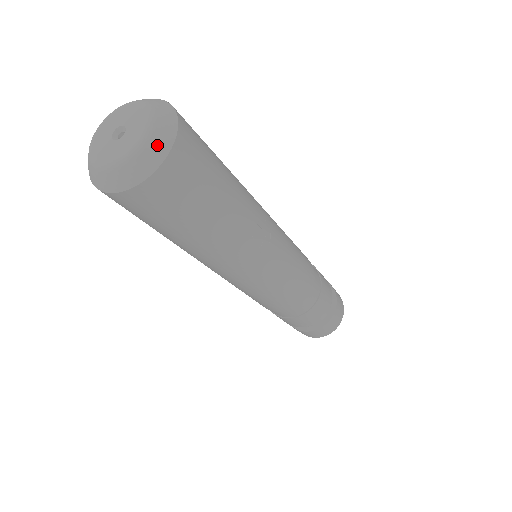
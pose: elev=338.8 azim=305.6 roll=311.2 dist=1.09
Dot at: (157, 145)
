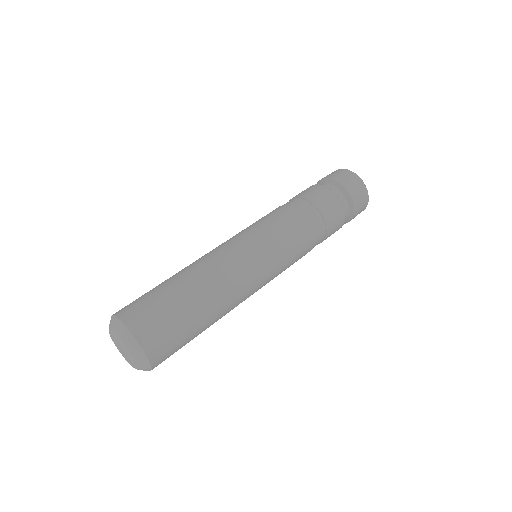
Dot at: (143, 370)
